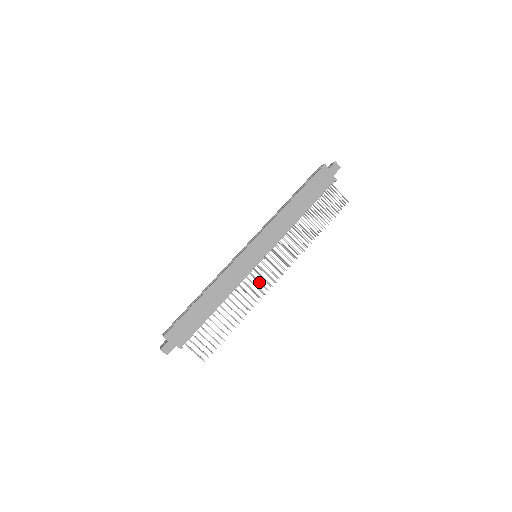
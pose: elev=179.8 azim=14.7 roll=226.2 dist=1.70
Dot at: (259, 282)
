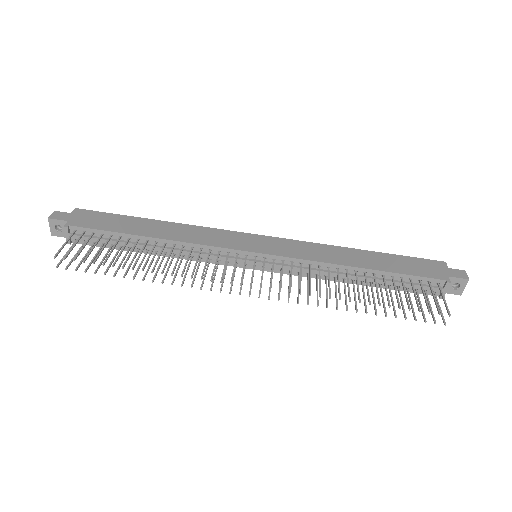
Dot at: (224, 278)
